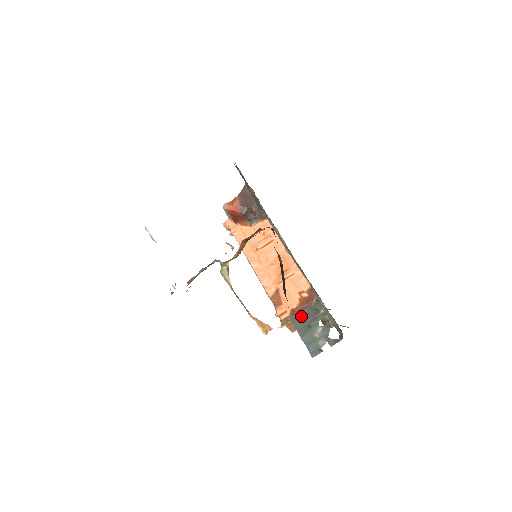
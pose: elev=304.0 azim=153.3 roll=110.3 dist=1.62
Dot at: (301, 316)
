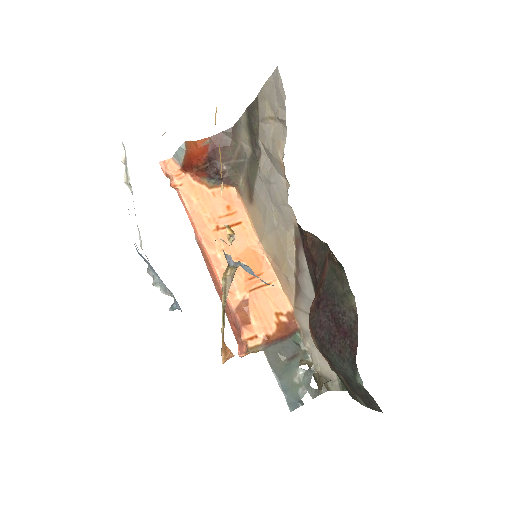
Dot at: (277, 348)
